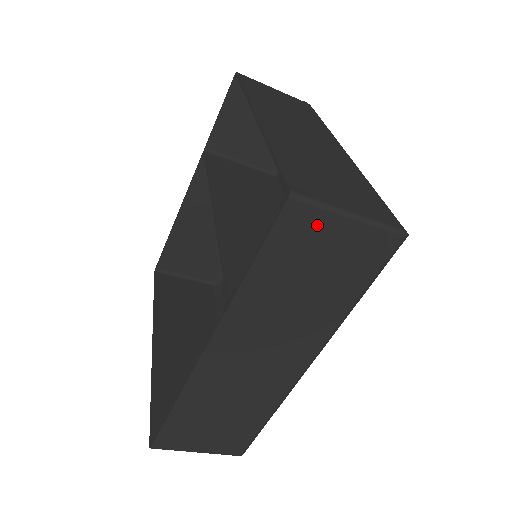
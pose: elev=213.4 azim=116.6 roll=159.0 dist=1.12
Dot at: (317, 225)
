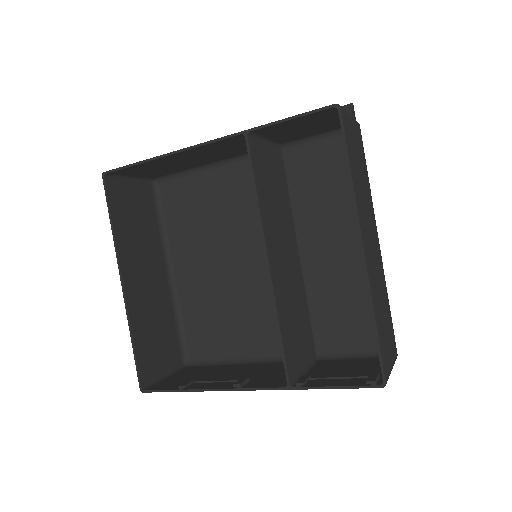
Dot at: occluded
